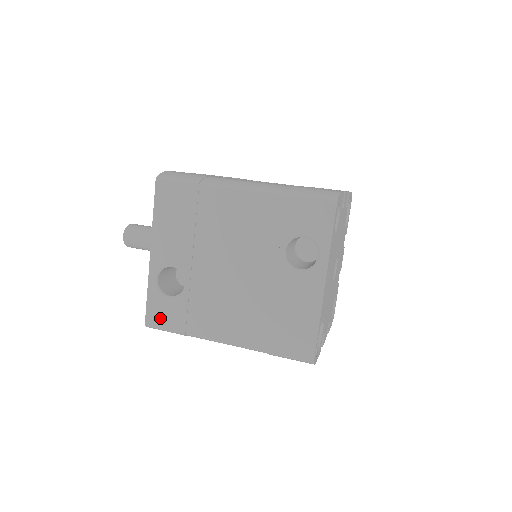
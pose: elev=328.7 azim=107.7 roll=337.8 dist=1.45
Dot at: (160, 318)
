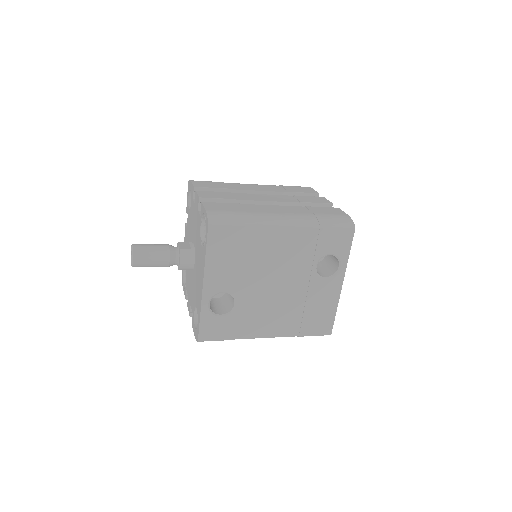
Dot at: (212, 333)
